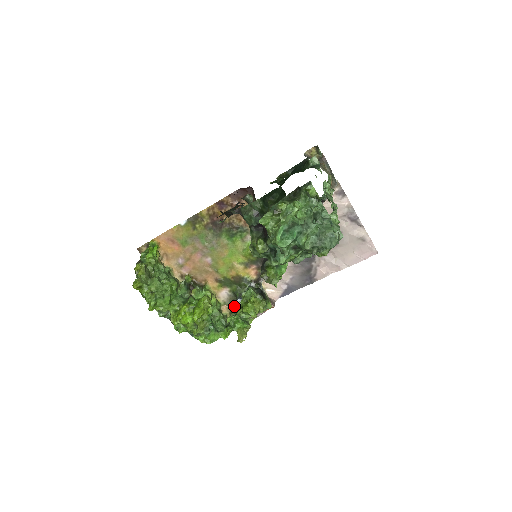
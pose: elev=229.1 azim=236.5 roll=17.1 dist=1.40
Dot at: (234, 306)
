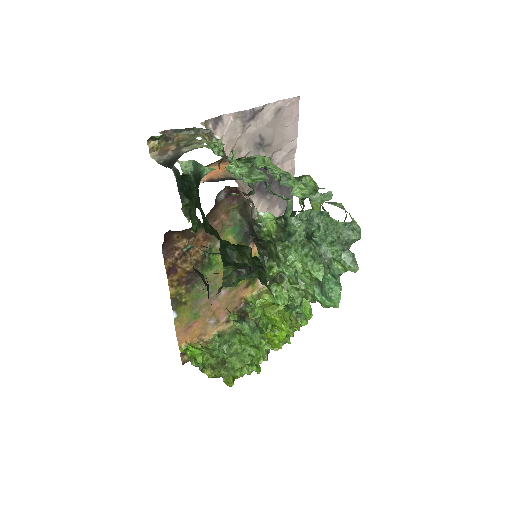
Dot at: occluded
